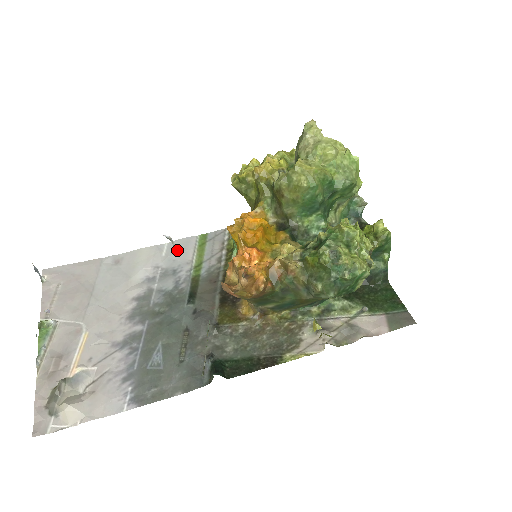
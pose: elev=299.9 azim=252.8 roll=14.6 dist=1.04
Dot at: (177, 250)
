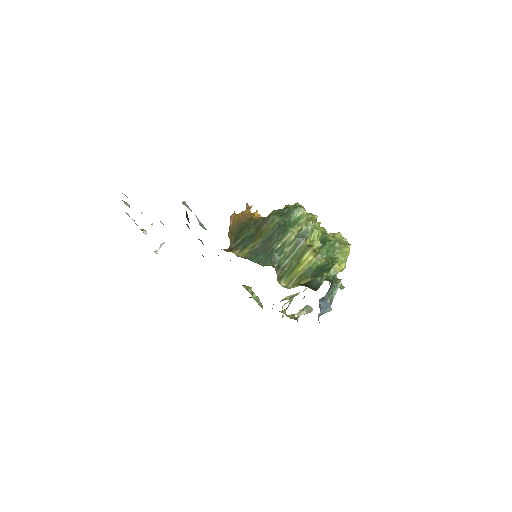
Dot at: occluded
